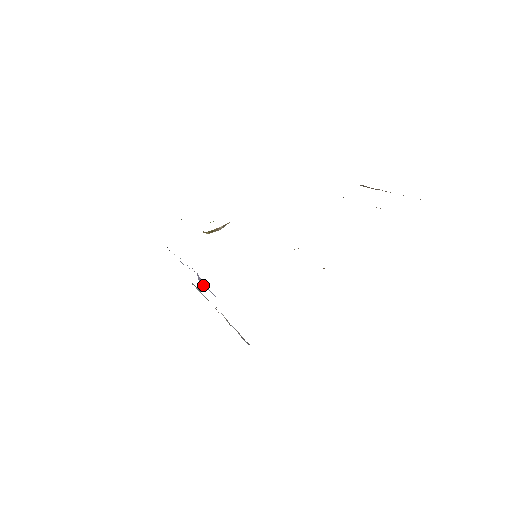
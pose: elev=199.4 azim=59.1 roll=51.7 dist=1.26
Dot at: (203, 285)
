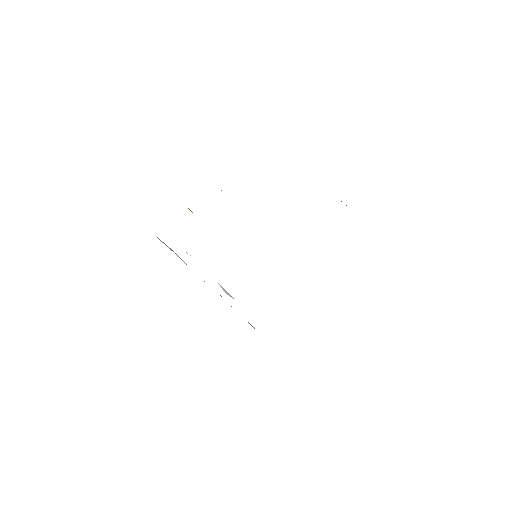
Dot at: (222, 288)
